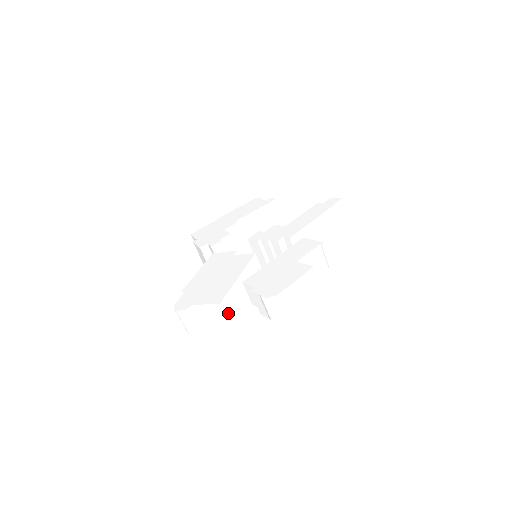
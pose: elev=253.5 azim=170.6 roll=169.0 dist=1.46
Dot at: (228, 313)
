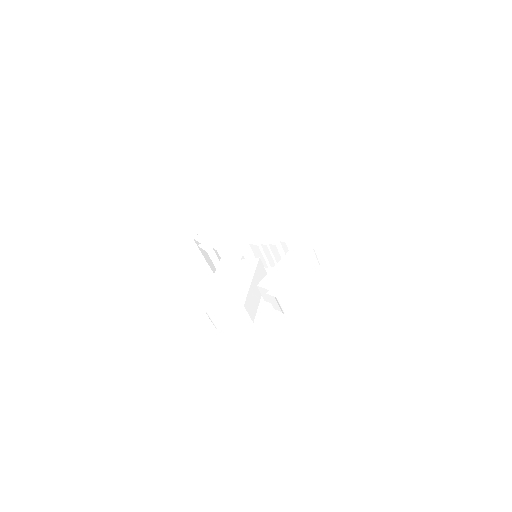
Dot at: (249, 311)
